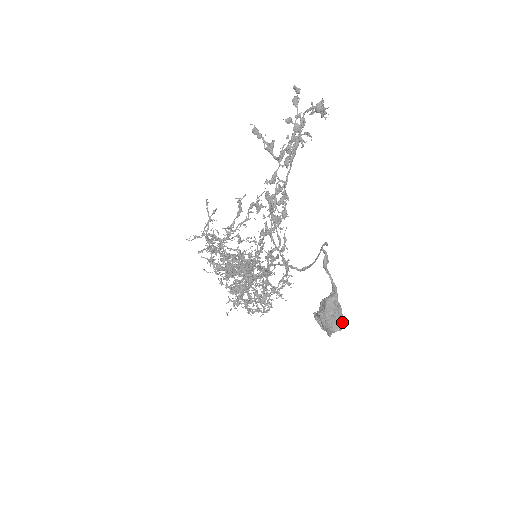
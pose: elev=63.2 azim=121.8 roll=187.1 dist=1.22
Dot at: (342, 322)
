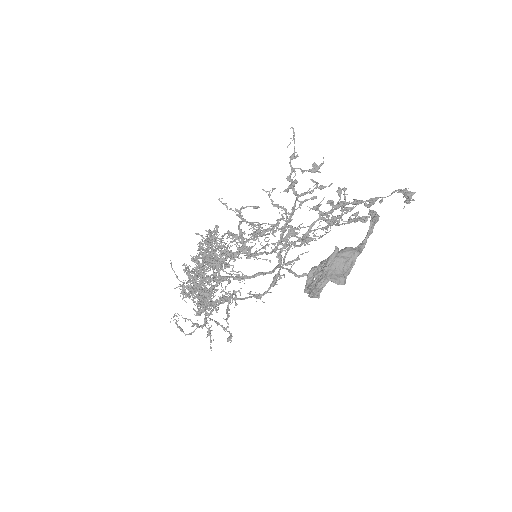
Dot at: (345, 277)
